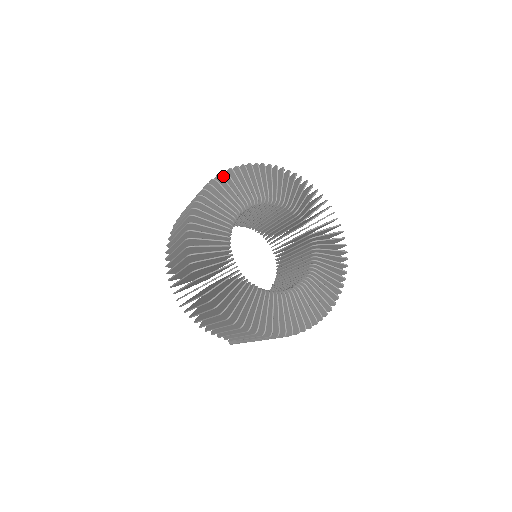
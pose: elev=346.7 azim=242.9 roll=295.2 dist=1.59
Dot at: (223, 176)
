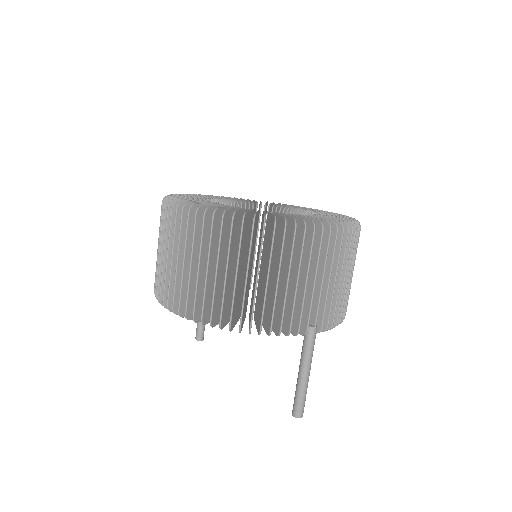
Dot at: occluded
